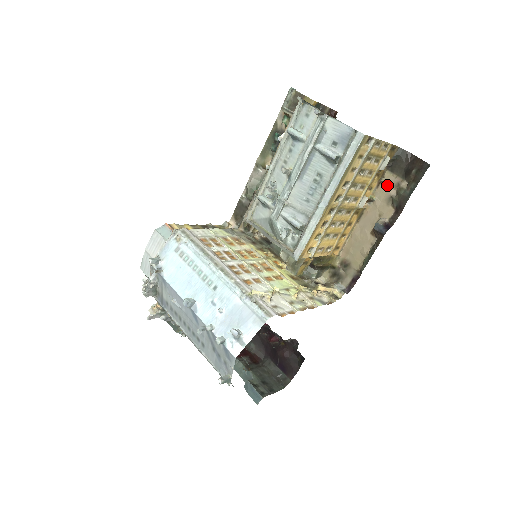
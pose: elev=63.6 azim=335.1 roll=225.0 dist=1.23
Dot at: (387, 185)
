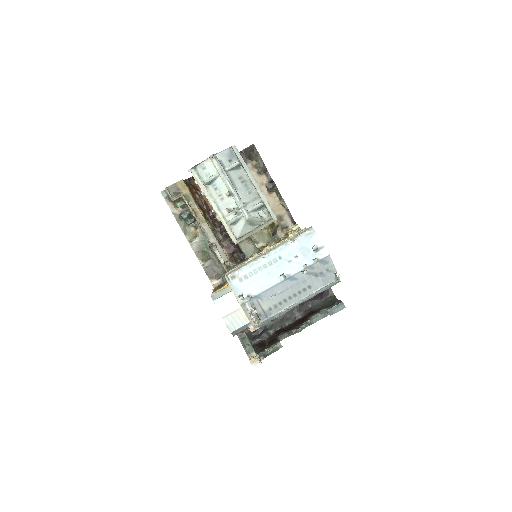
Dot at: occluded
